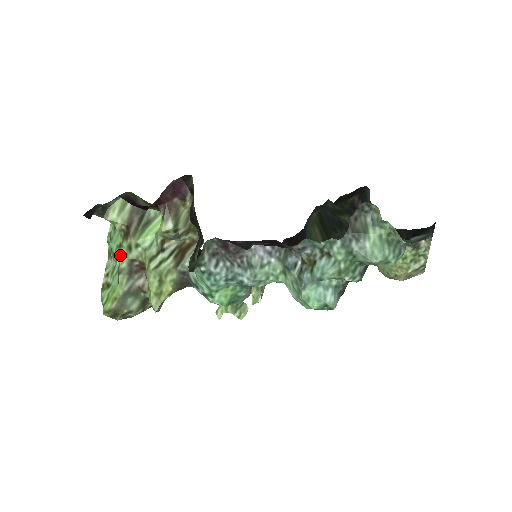
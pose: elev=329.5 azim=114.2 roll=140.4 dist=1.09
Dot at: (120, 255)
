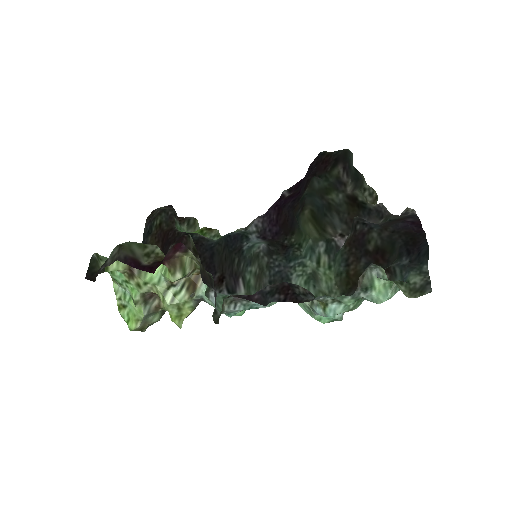
Dot at: (129, 288)
